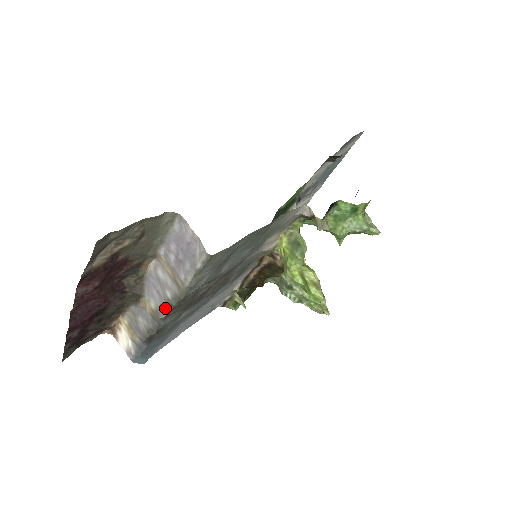
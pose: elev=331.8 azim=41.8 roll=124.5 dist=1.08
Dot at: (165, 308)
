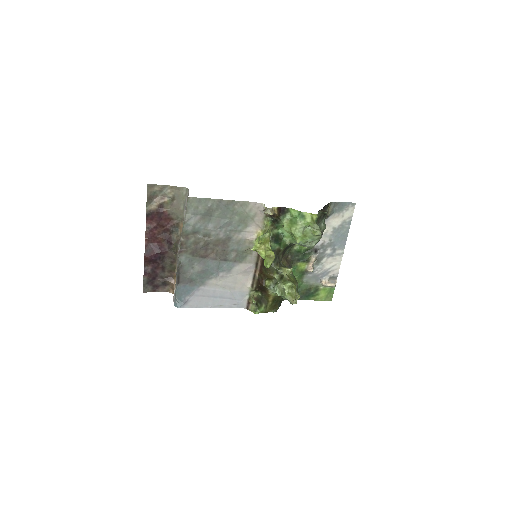
Dot at: (180, 245)
